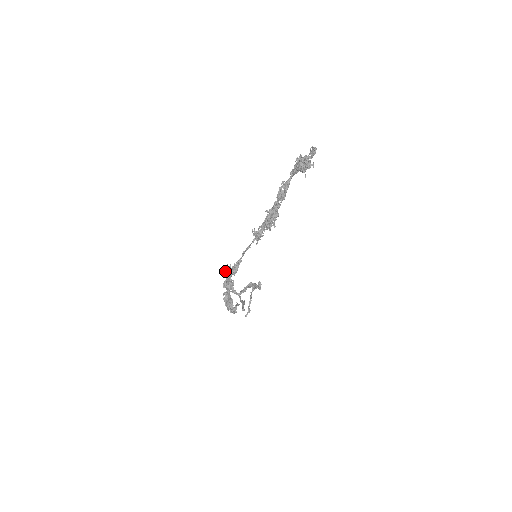
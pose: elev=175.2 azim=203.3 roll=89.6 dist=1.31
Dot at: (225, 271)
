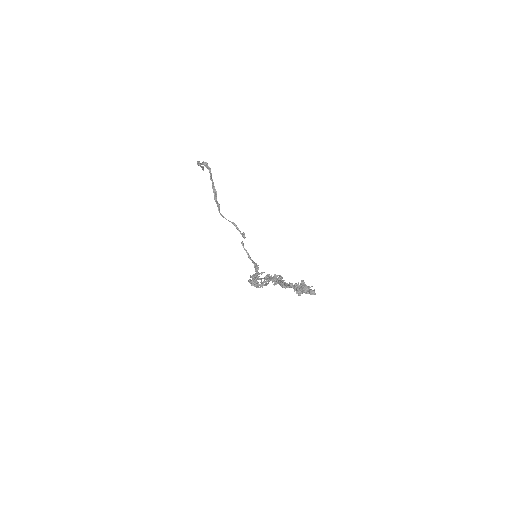
Dot at: (251, 285)
